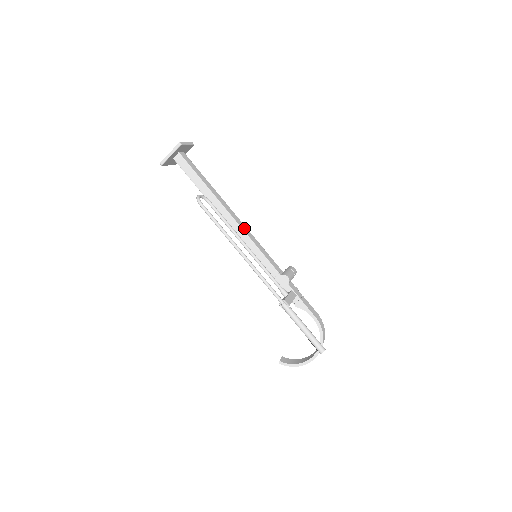
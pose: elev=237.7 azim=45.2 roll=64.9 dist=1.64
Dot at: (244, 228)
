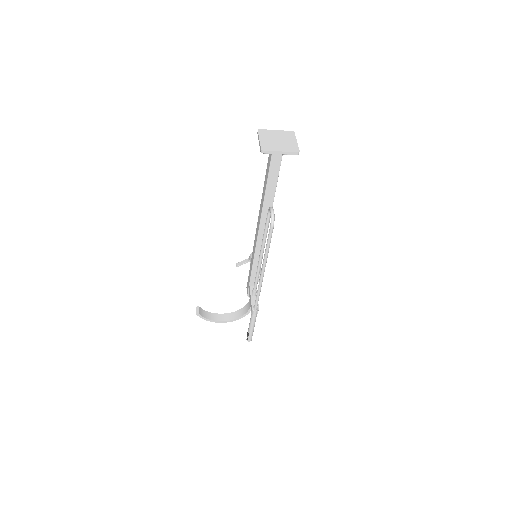
Dot at: occluded
